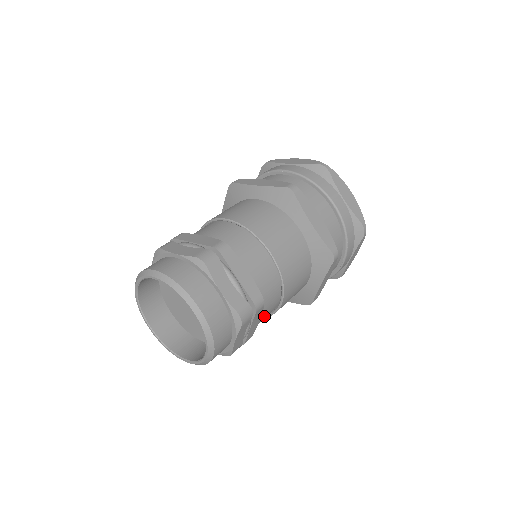
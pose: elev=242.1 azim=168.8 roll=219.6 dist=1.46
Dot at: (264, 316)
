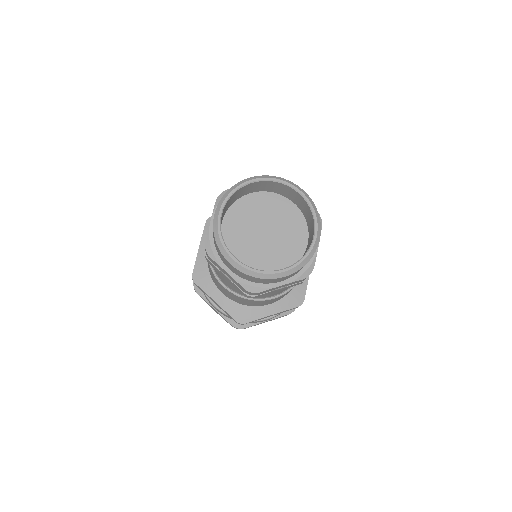
Dot at: occluded
